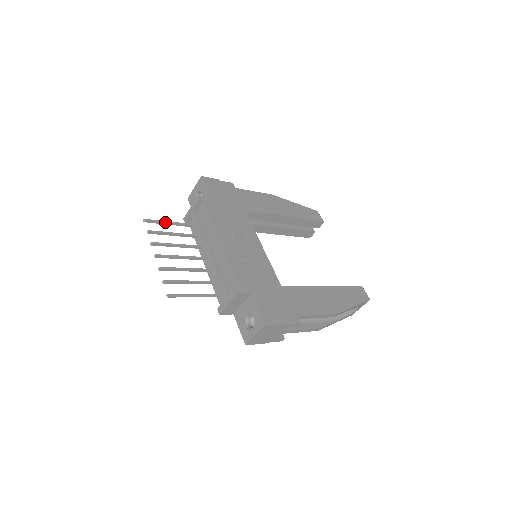
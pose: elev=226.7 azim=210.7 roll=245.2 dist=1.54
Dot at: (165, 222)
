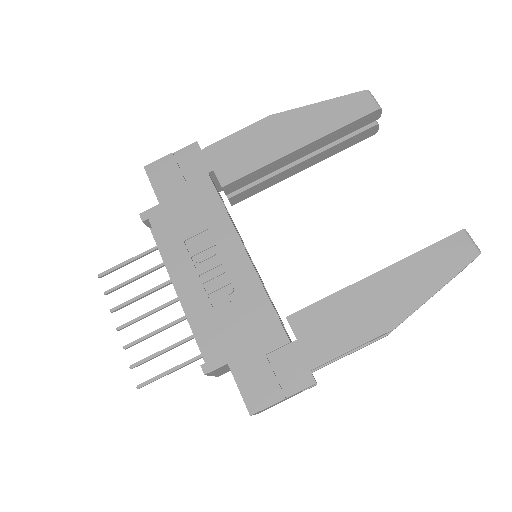
Dot at: (124, 263)
